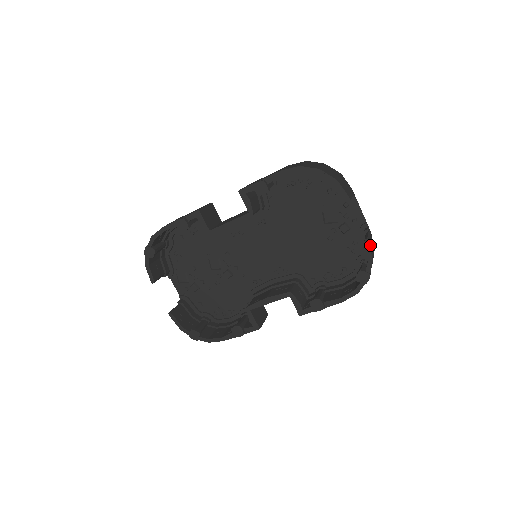
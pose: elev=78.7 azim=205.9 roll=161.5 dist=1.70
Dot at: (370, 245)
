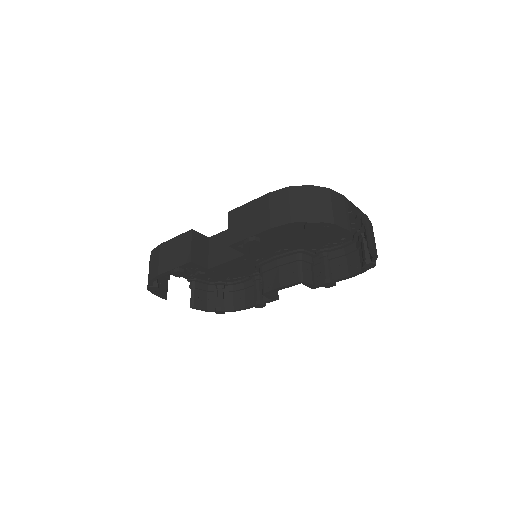
Dot at: (373, 245)
